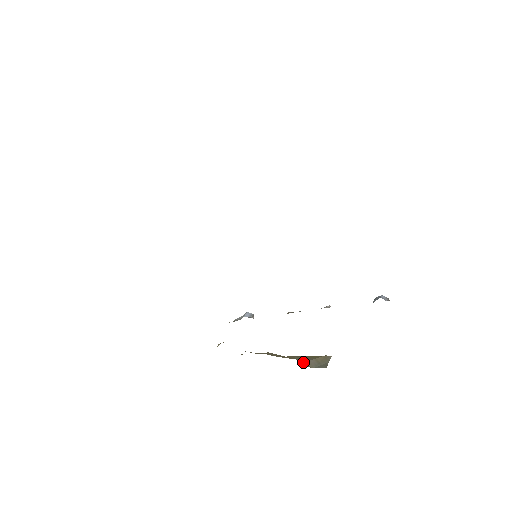
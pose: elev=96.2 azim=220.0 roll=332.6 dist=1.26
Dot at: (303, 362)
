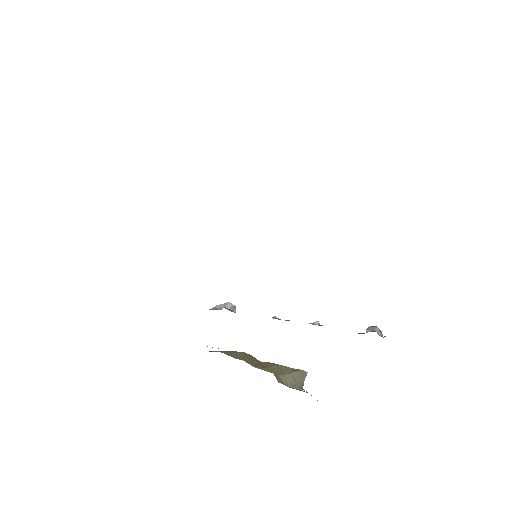
Dot at: (280, 378)
